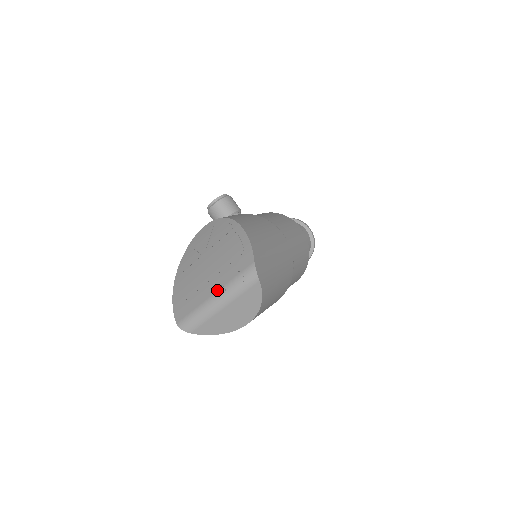
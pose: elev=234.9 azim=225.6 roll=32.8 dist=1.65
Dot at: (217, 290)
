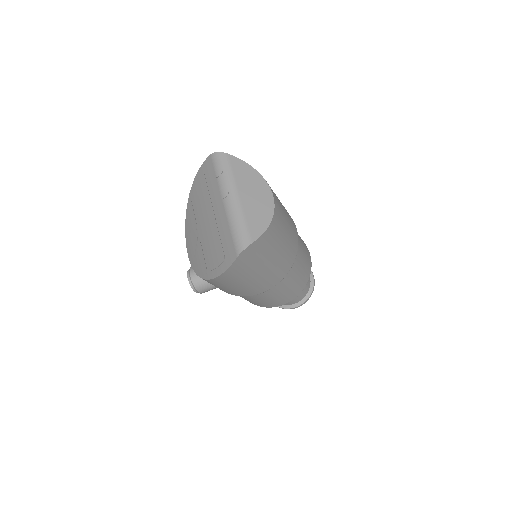
Dot at: (220, 197)
